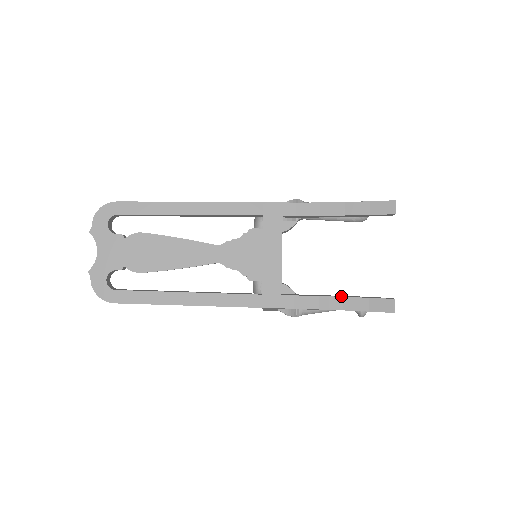
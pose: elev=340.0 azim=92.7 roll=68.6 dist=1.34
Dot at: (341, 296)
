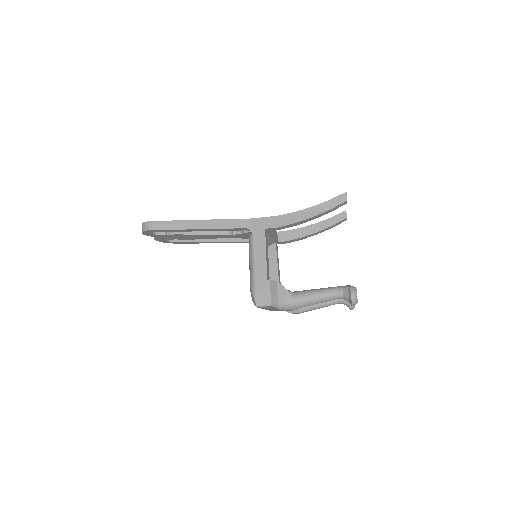
Dot at: occluded
